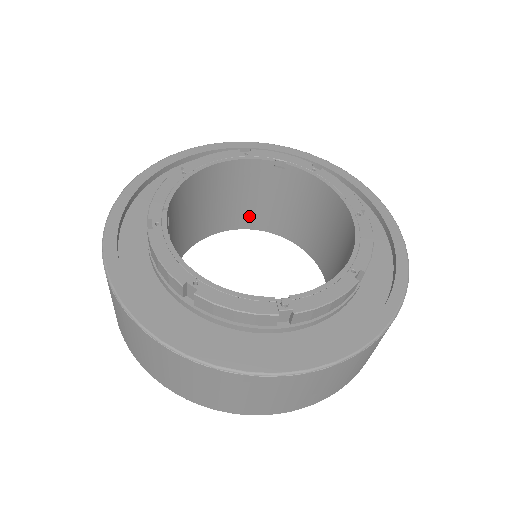
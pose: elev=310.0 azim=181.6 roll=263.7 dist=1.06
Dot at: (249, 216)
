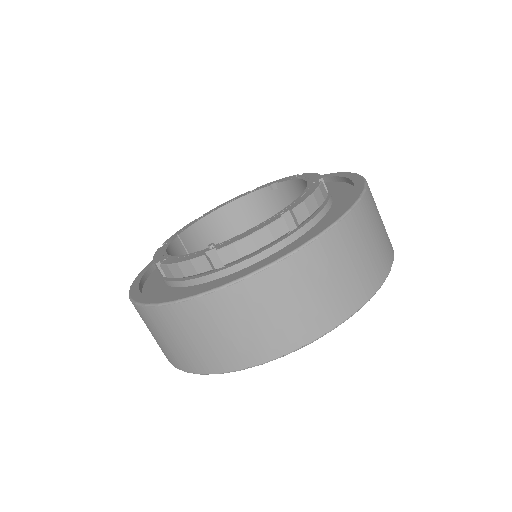
Dot at: occluded
